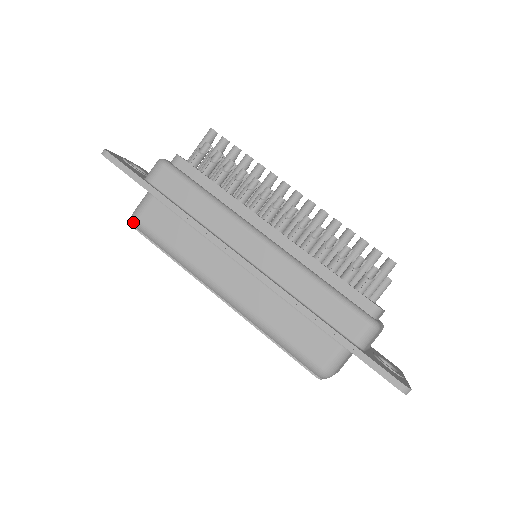
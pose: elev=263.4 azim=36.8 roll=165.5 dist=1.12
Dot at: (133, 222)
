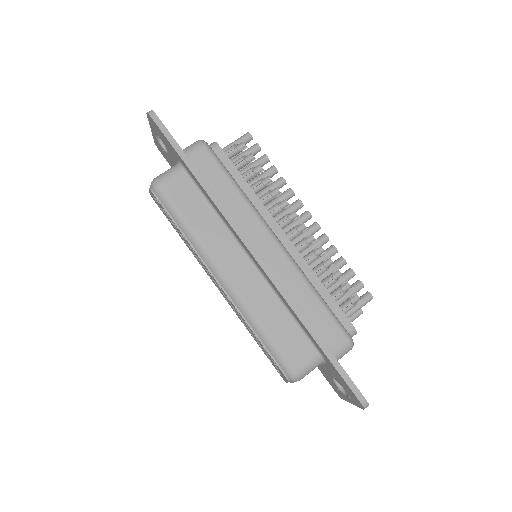
Dot at: (154, 186)
